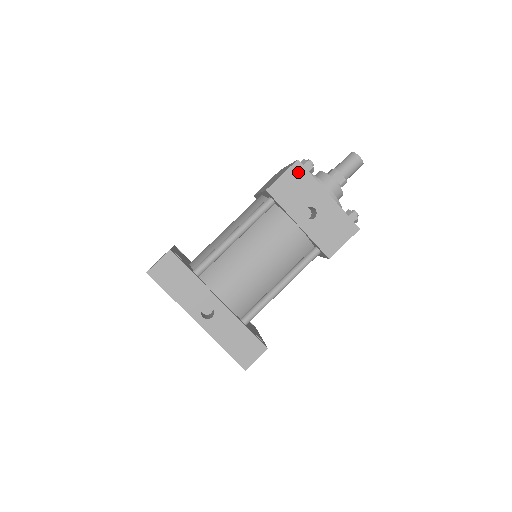
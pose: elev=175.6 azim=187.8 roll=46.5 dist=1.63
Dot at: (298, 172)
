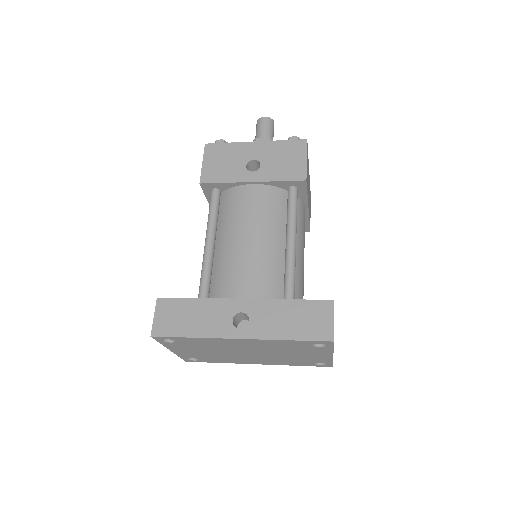
Dot at: (213, 151)
